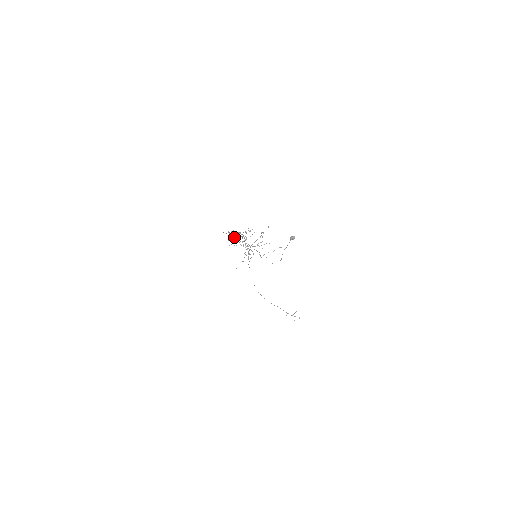
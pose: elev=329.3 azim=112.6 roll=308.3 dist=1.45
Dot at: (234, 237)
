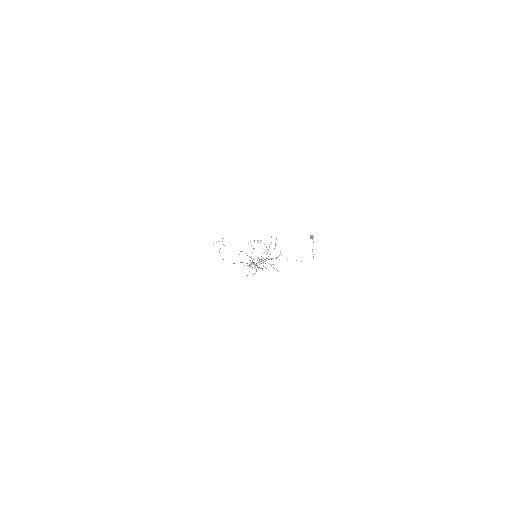
Dot at: (253, 264)
